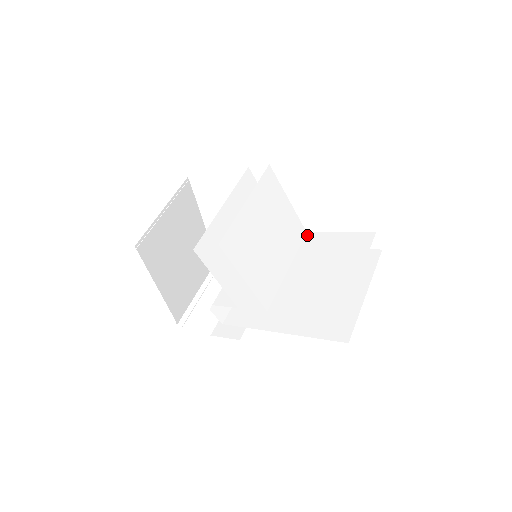
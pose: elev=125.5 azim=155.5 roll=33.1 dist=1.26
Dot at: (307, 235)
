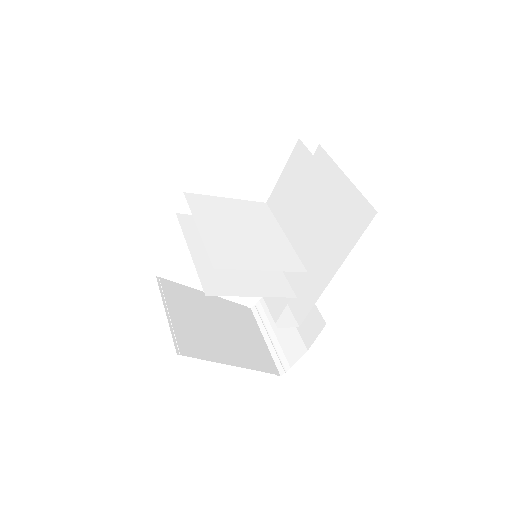
Dot at: (268, 204)
